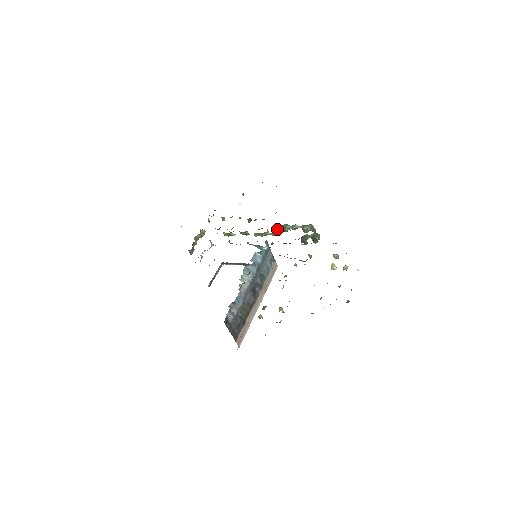
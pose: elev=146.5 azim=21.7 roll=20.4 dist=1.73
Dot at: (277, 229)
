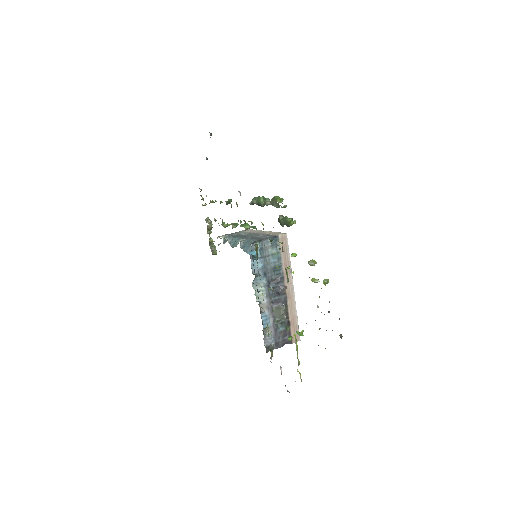
Dot at: occluded
